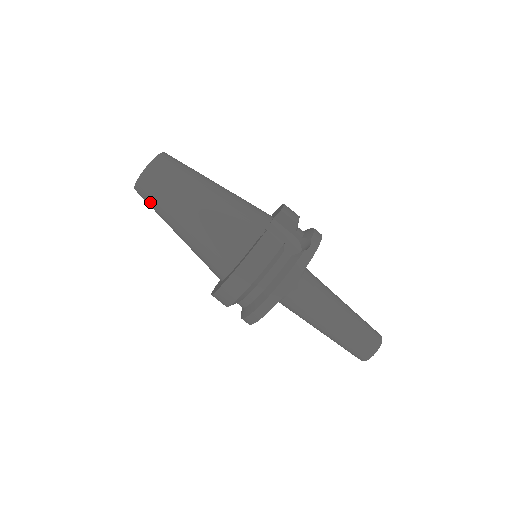
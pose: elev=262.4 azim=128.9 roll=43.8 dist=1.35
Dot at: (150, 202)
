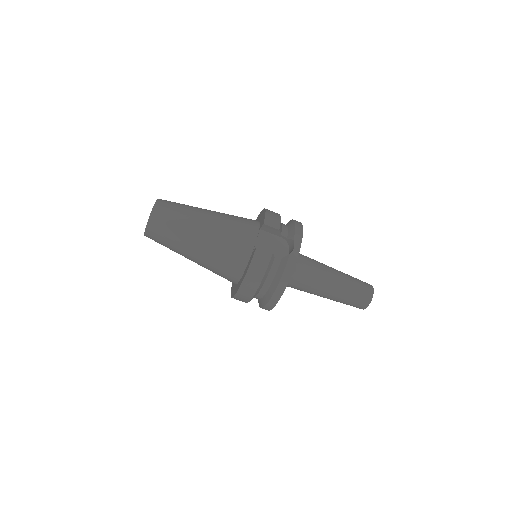
Dot at: occluded
